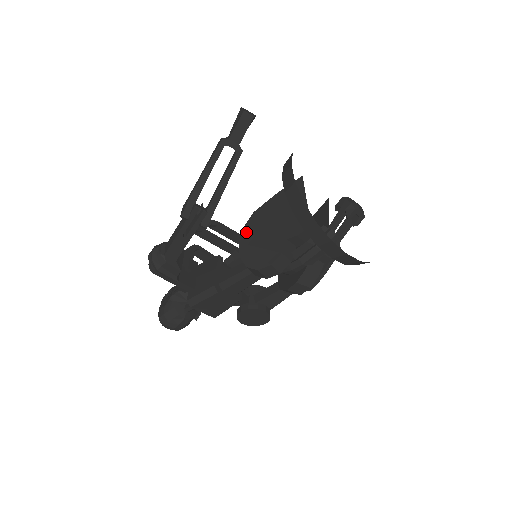
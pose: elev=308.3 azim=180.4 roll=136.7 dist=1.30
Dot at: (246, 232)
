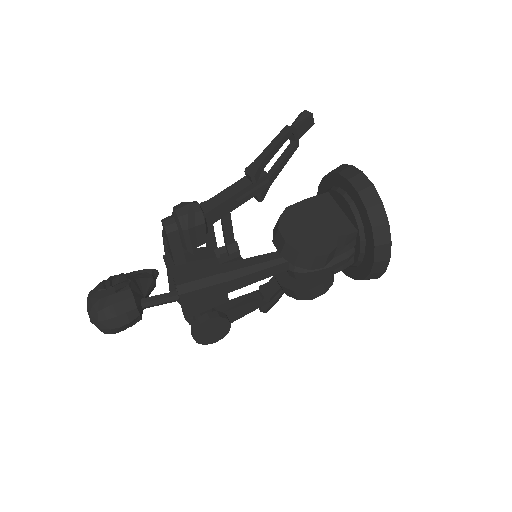
Dot at: (285, 222)
